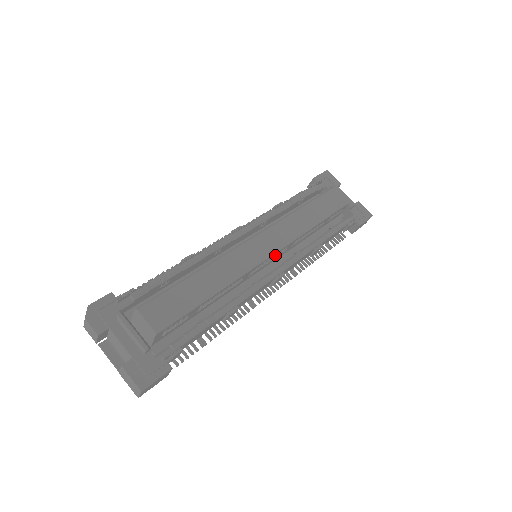
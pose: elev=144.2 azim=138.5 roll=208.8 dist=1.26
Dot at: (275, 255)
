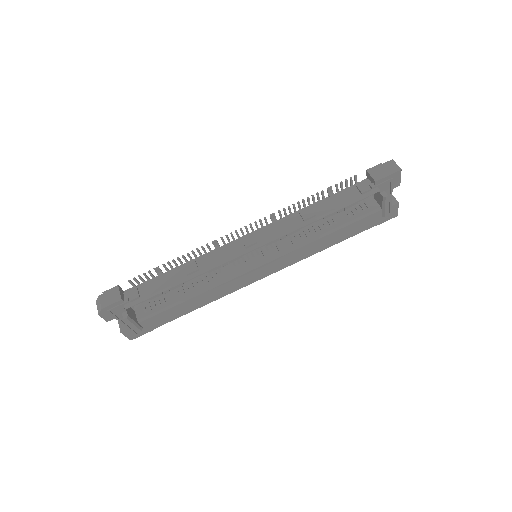
Dot at: occluded
